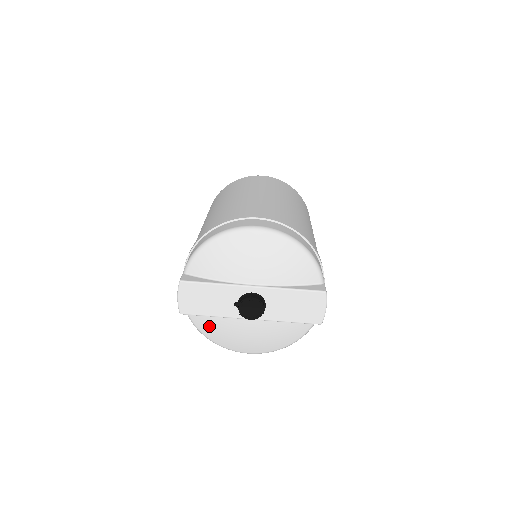
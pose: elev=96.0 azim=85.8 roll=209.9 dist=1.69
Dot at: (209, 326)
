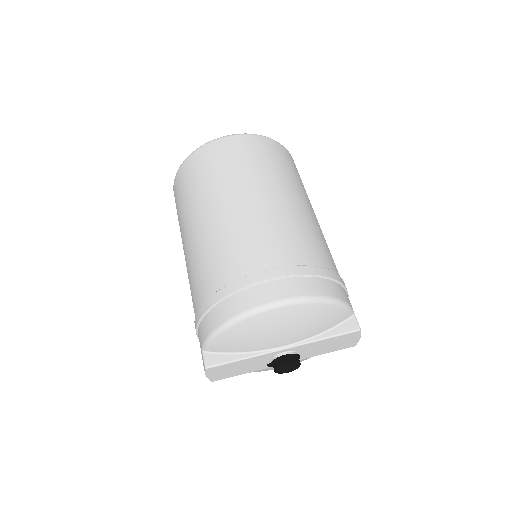
Dot at: occluded
